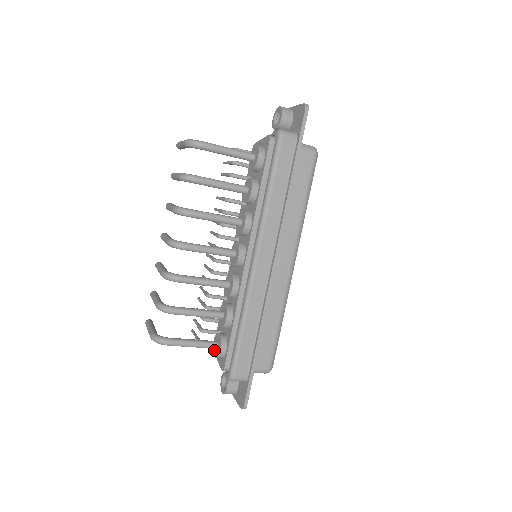
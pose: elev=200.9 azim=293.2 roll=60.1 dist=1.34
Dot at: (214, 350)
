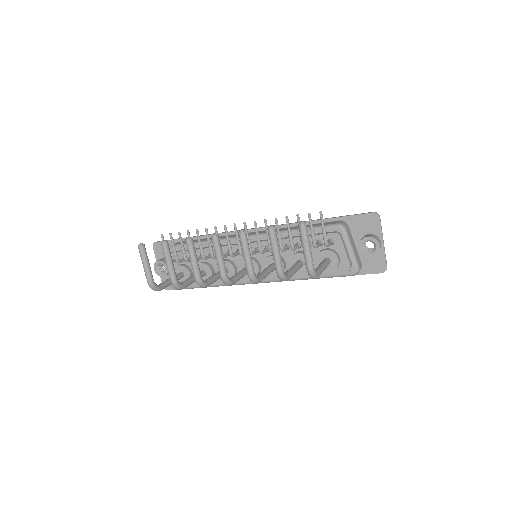
Dot at: (176, 272)
